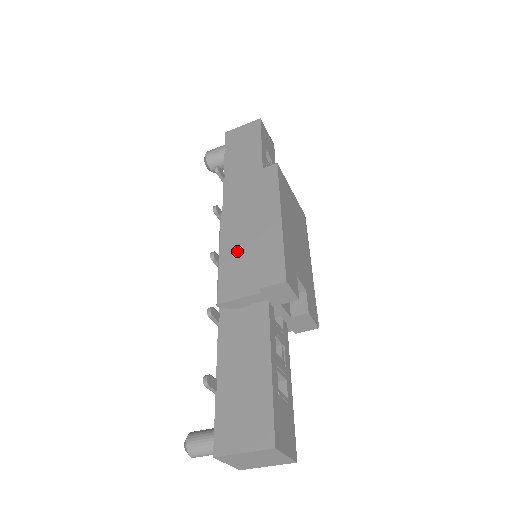
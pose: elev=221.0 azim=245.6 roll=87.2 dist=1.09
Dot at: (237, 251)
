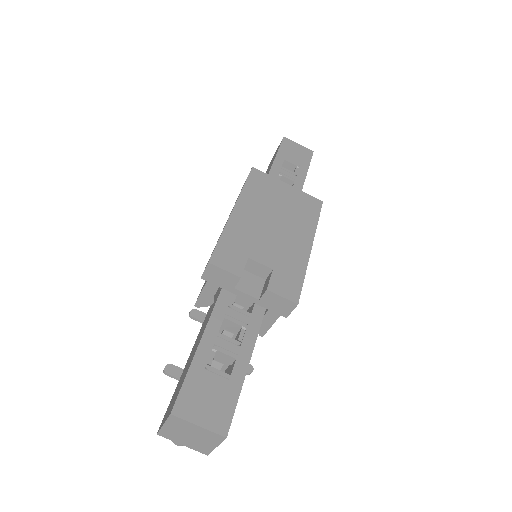
Dot at: occluded
